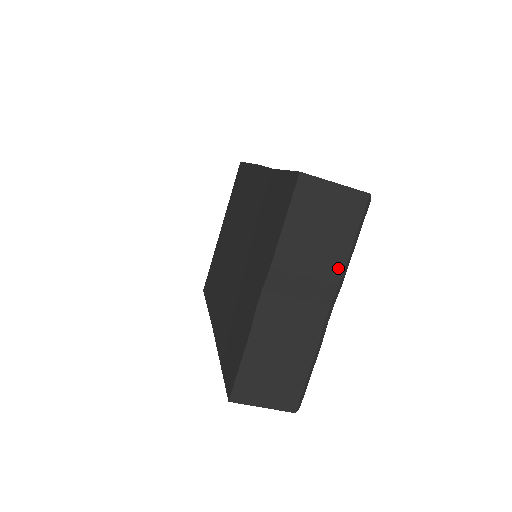
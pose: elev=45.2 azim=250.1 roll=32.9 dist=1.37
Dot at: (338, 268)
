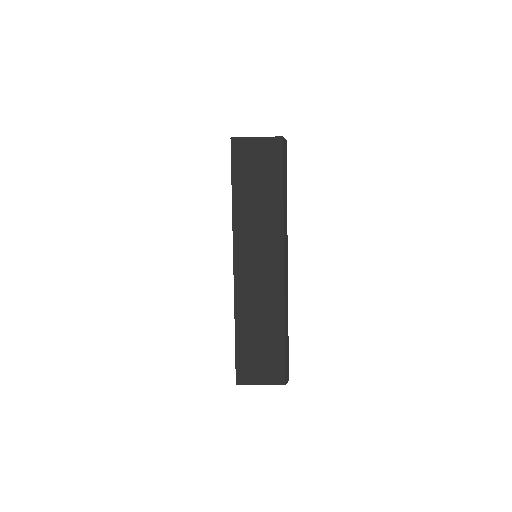
Dot at: occluded
